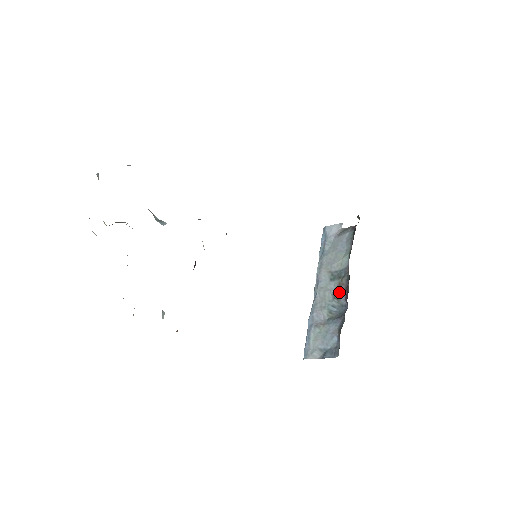
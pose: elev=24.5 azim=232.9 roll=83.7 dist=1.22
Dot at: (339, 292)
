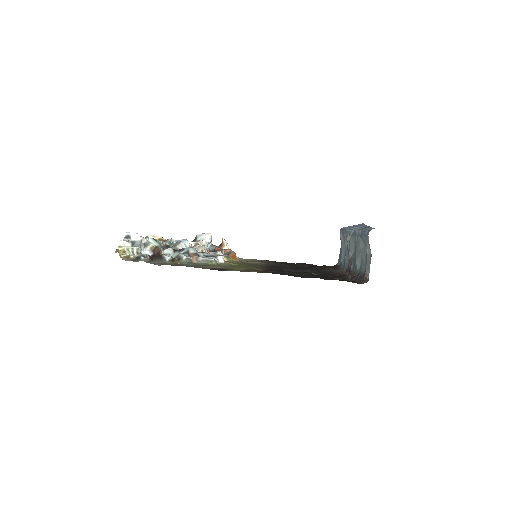
Dot at: (348, 261)
